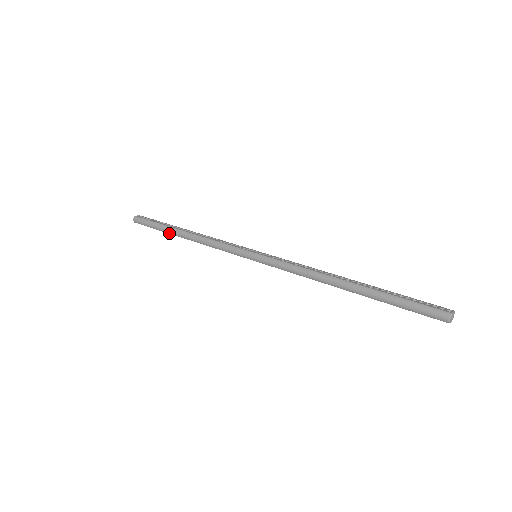
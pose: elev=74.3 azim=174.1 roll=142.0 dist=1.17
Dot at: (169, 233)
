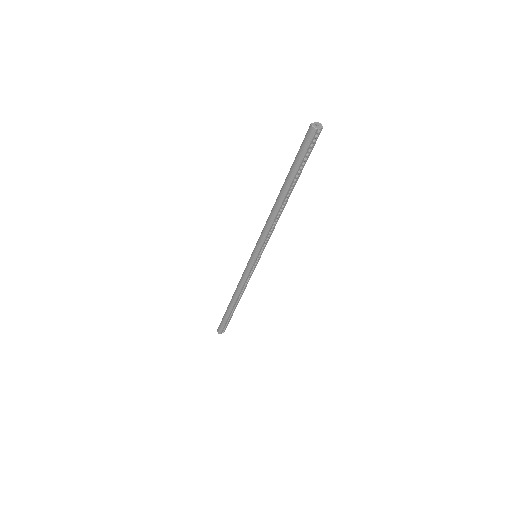
Dot at: (230, 312)
